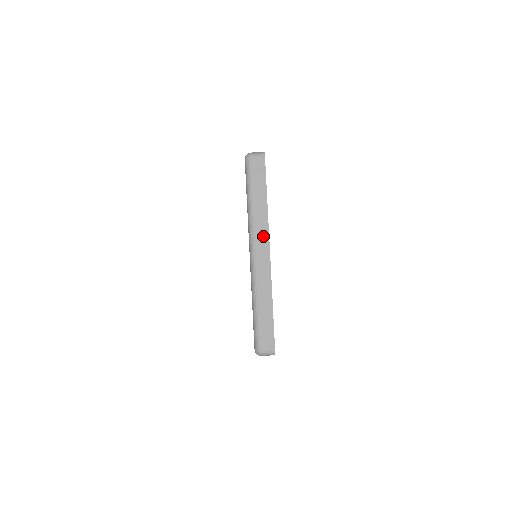
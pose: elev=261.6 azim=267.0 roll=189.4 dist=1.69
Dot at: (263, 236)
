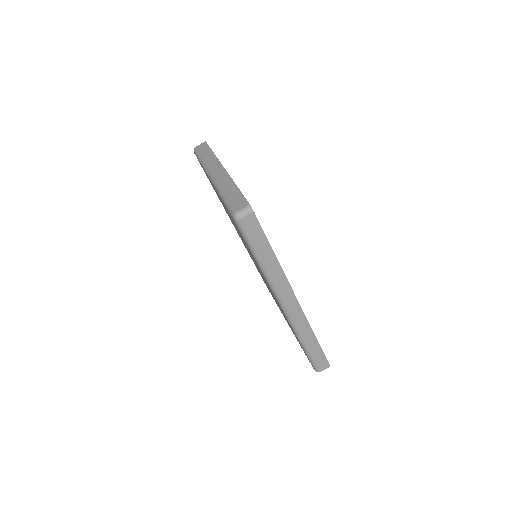
Dot at: (216, 165)
